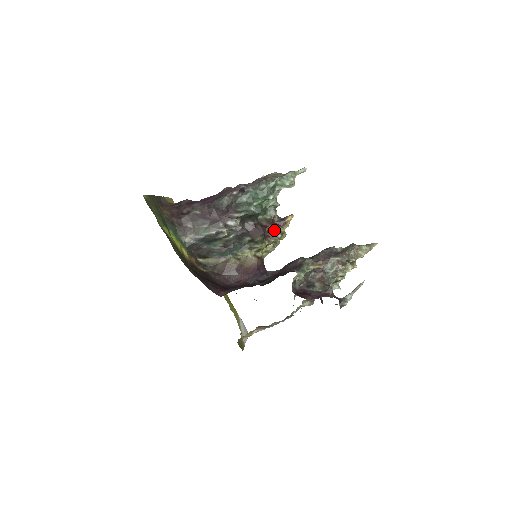
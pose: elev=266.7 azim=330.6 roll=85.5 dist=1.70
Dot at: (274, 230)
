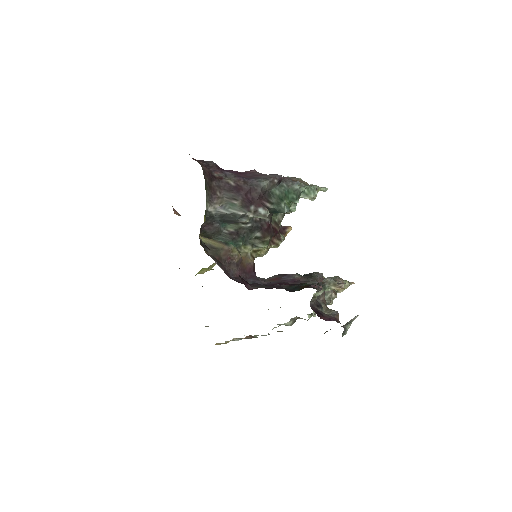
Dot at: (277, 236)
